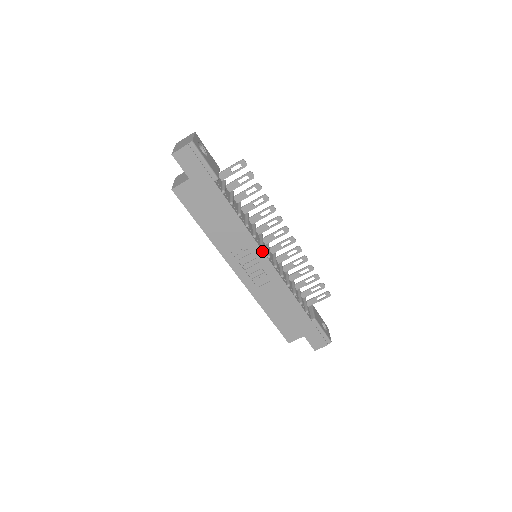
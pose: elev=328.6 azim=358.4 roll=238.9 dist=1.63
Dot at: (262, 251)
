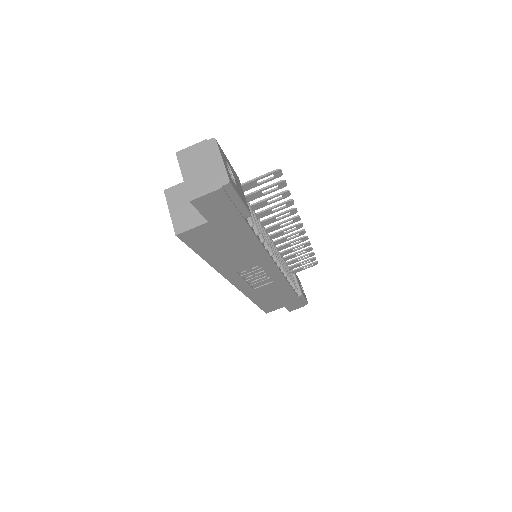
Dot at: (275, 265)
